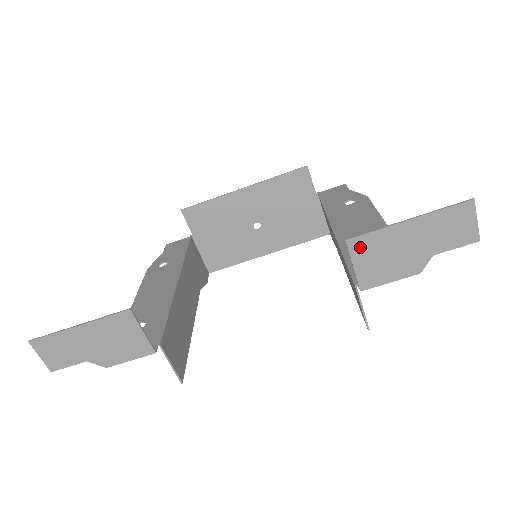
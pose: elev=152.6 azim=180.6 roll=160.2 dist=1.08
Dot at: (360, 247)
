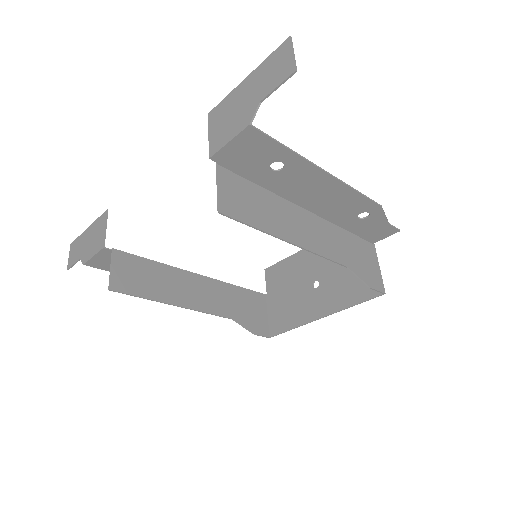
Dot at: (215, 116)
